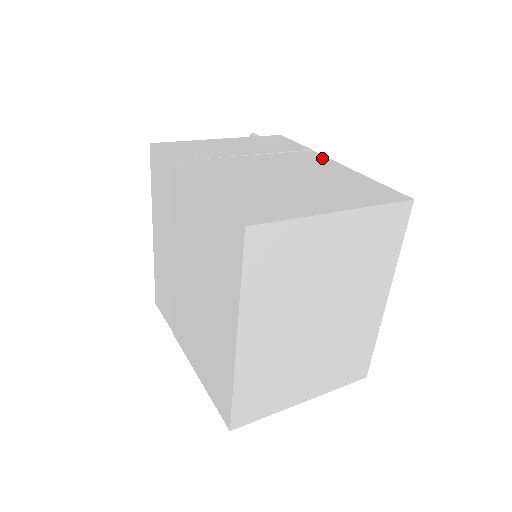
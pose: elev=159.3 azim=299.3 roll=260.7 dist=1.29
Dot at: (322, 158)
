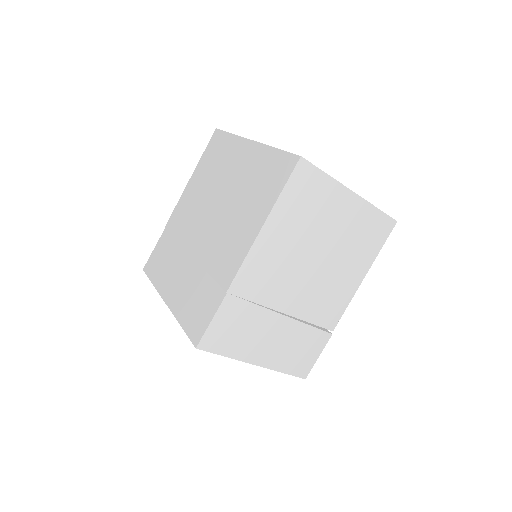
Dot at: occluded
